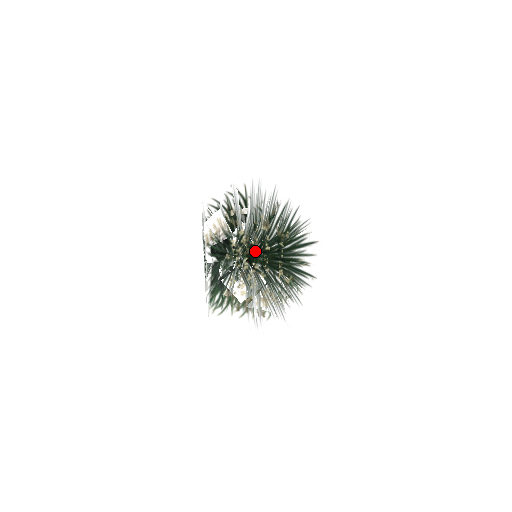
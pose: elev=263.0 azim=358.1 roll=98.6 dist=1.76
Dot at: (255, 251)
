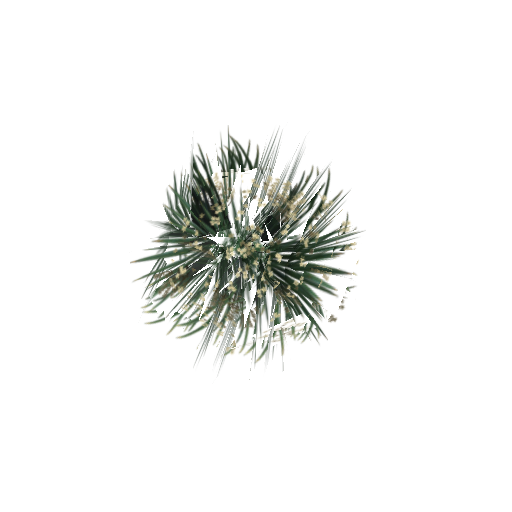
Dot at: (263, 170)
